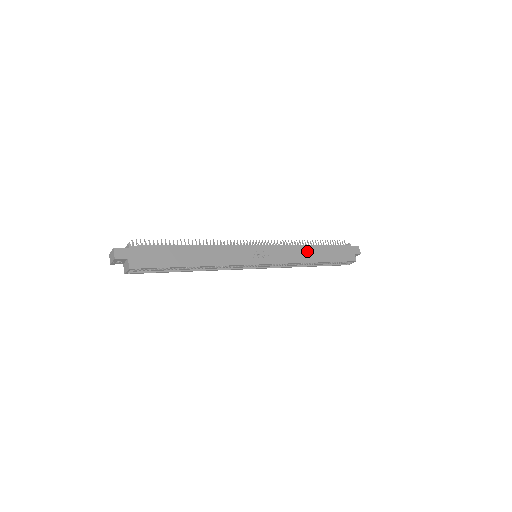
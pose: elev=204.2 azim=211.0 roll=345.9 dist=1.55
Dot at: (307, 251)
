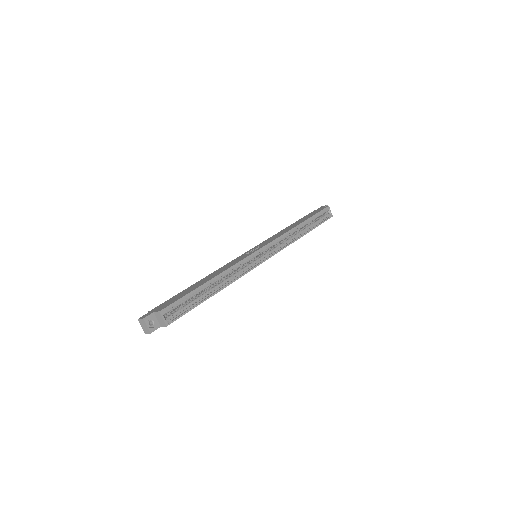
Dot at: occluded
